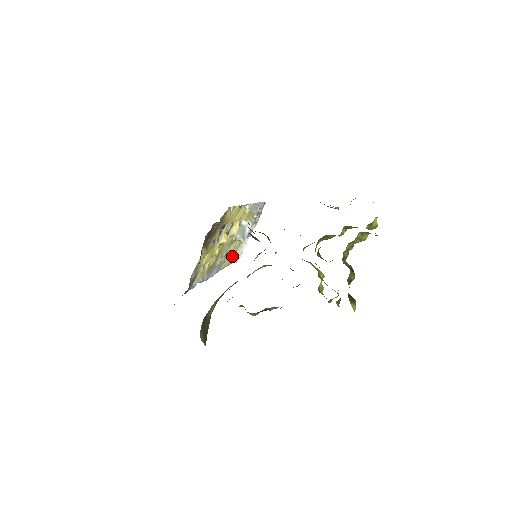
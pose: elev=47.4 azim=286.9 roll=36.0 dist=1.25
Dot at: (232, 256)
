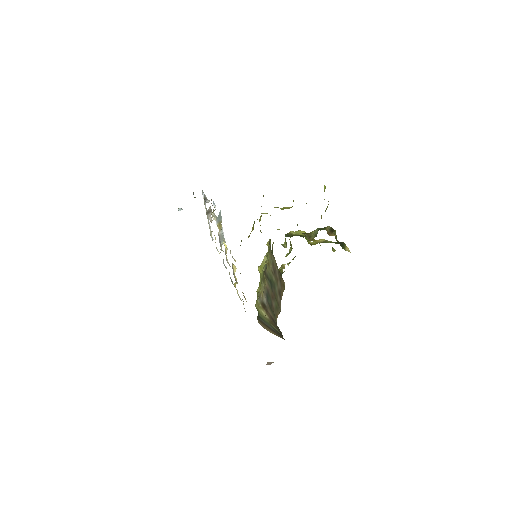
Dot at: occluded
